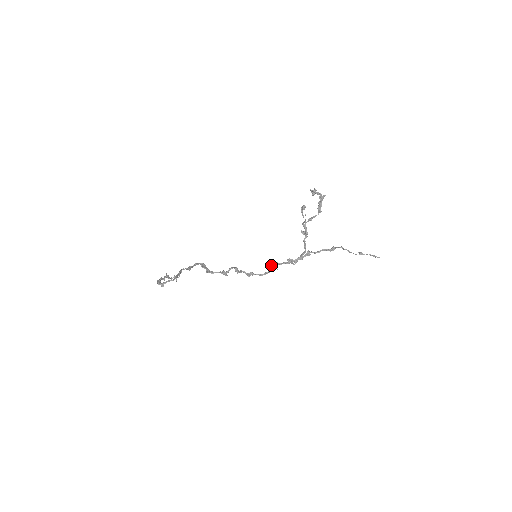
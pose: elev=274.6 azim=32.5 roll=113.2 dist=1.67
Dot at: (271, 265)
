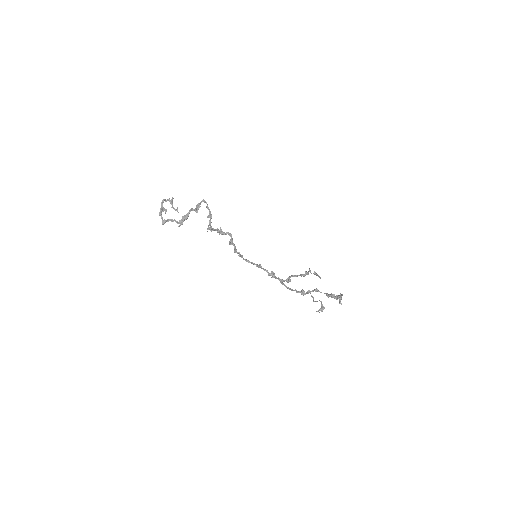
Dot at: occluded
